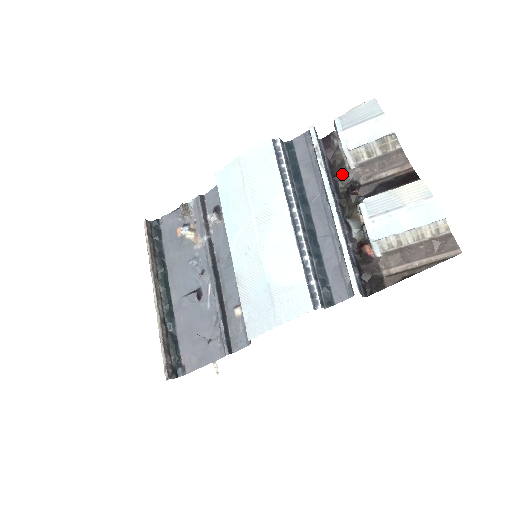
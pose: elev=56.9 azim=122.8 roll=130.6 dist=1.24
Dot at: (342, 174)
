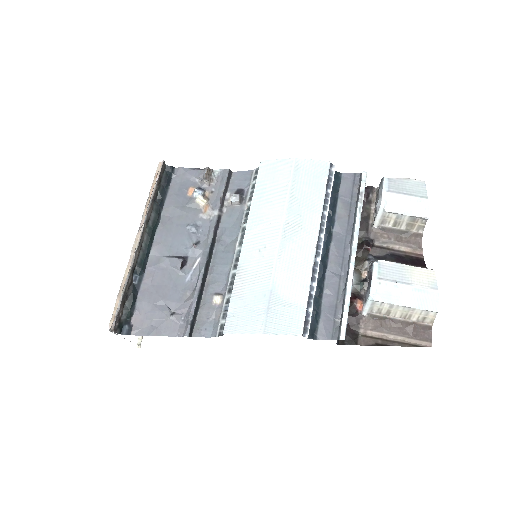
Dot at: (363, 227)
